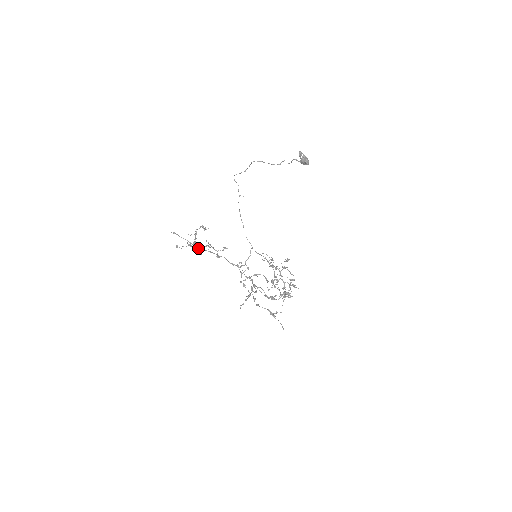
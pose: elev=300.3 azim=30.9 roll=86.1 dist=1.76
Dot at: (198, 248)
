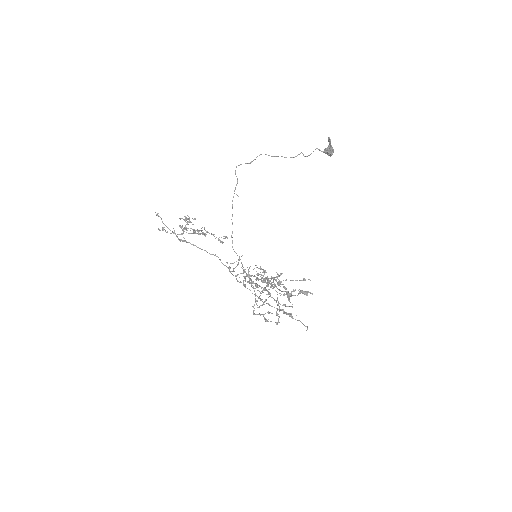
Dot at: (194, 230)
